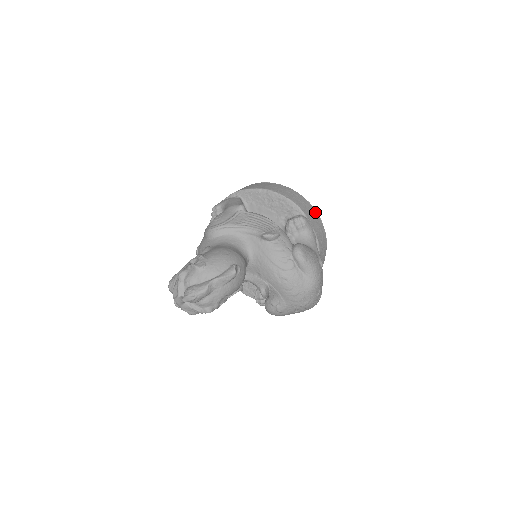
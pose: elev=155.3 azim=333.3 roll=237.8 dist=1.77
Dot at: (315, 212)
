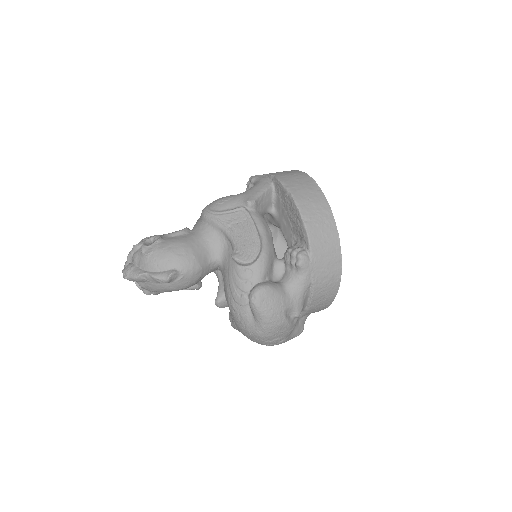
Dot at: (338, 252)
